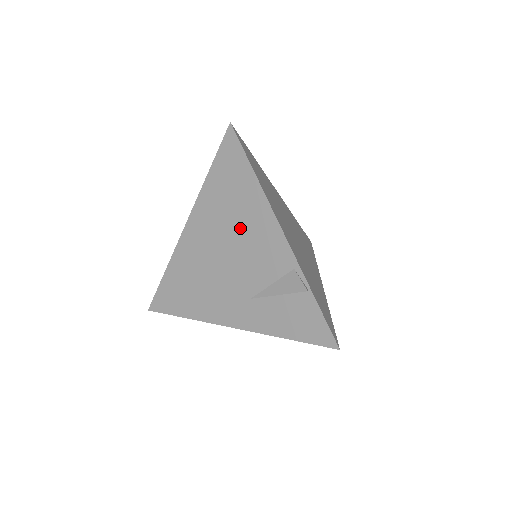
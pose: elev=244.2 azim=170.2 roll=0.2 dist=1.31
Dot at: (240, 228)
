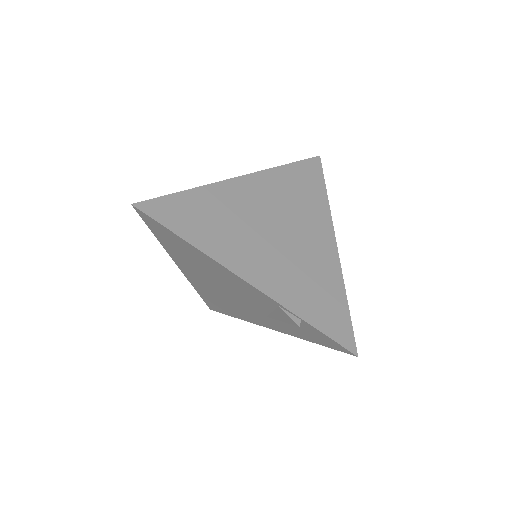
Dot at: (215, 276)
